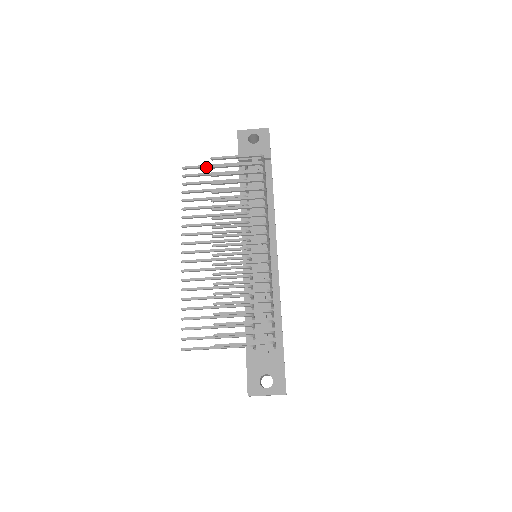
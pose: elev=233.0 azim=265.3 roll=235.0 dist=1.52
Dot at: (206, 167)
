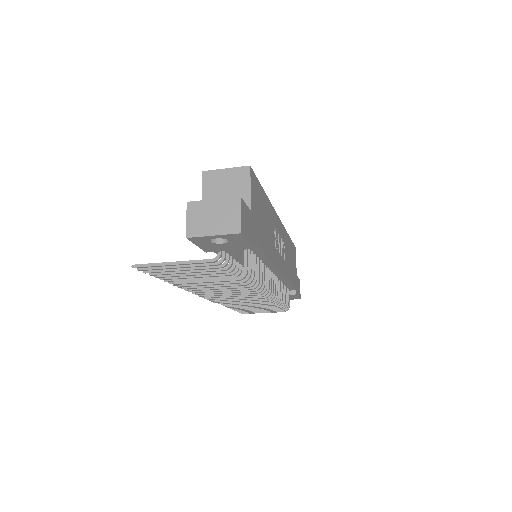
Dot at: (165, 265)
